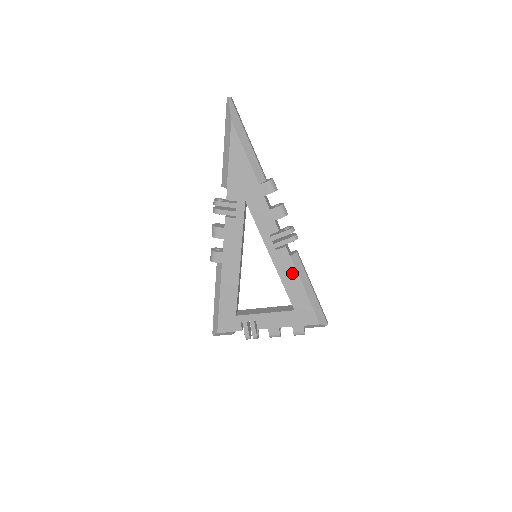
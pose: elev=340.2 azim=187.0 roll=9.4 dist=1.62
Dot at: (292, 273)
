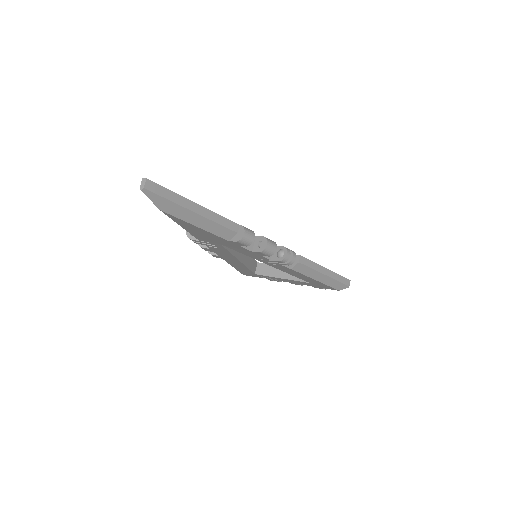
Dot at: (298, 274)
